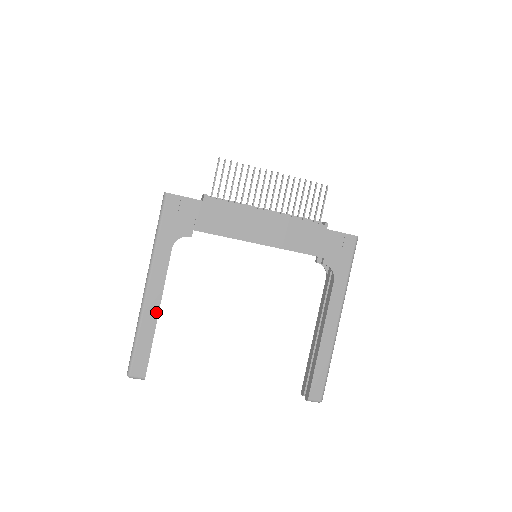
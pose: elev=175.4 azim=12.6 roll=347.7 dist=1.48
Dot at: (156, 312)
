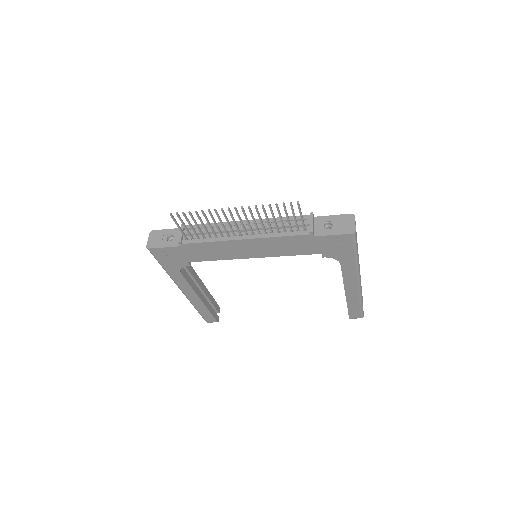
Dot at: (199, 300)
